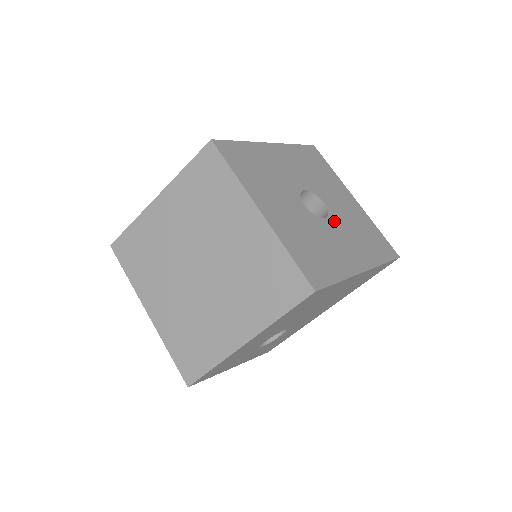
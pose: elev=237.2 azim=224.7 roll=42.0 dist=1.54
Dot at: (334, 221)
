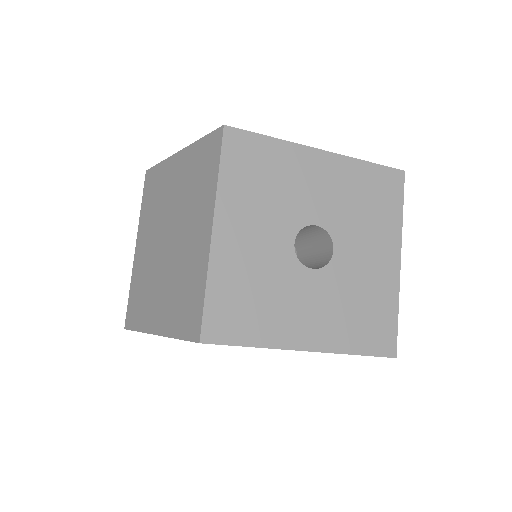
Dot at: (325, 277)
